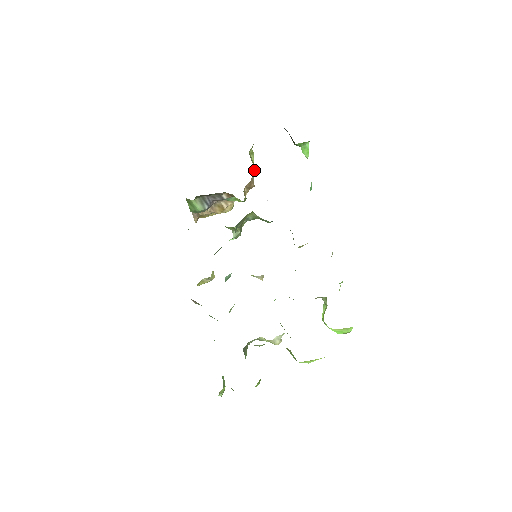
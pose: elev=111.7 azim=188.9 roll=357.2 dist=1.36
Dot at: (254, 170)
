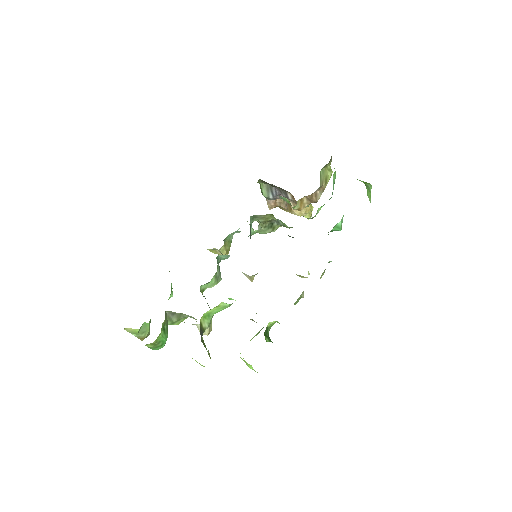
Dot at: (323, 187)
